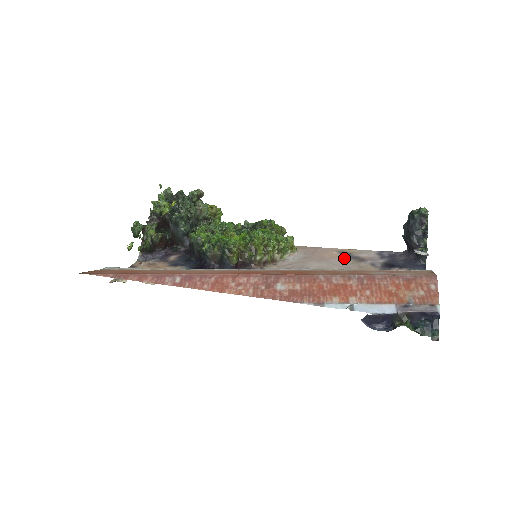
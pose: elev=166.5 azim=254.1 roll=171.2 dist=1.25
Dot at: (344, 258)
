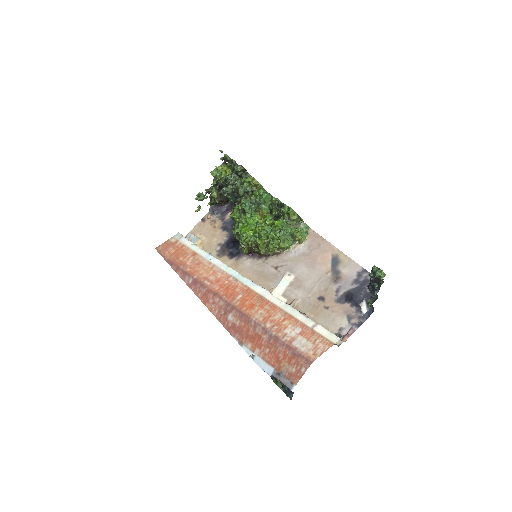
Dot at: (328, 269)
